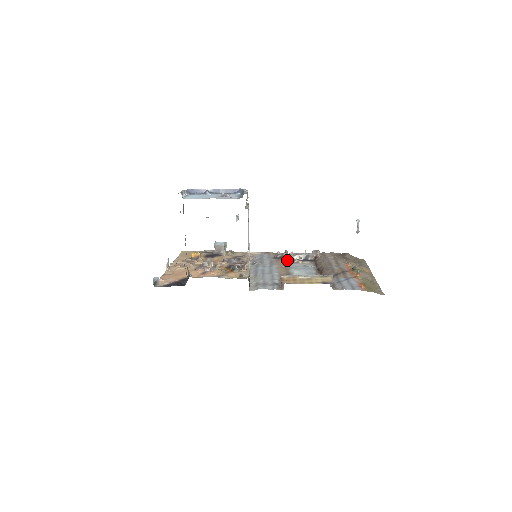
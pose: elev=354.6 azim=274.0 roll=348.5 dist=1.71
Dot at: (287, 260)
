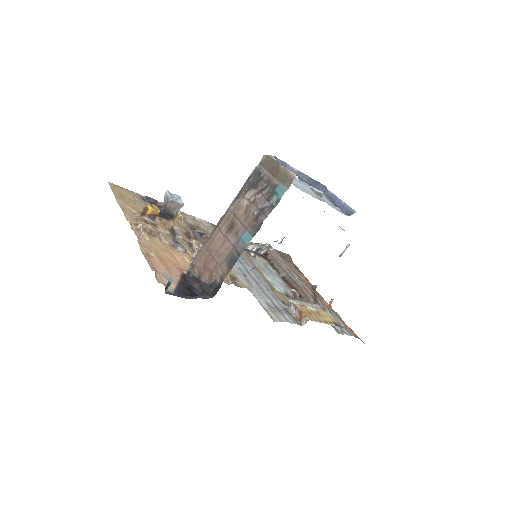
Dot at: occluded
